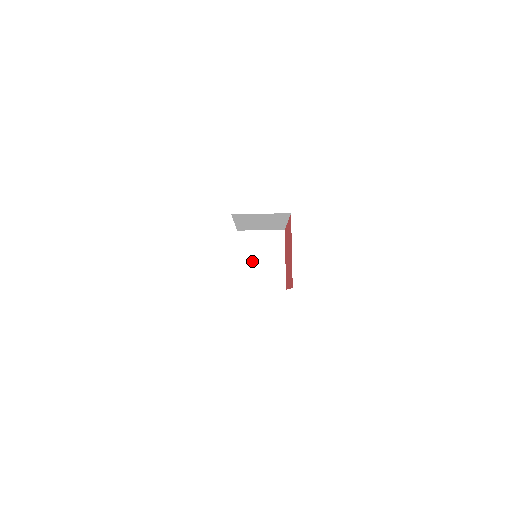
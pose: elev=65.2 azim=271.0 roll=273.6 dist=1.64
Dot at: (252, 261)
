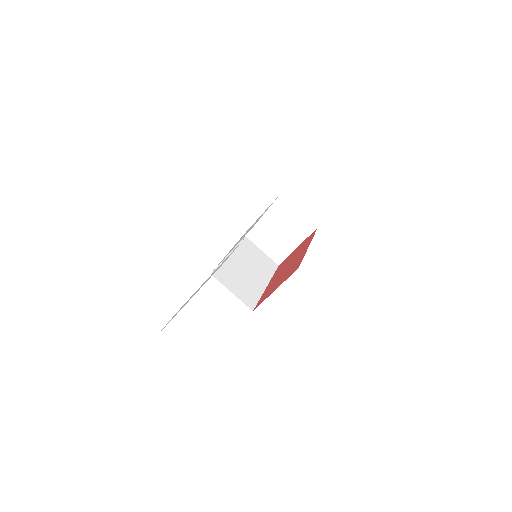
Dot at: (272, 225)
